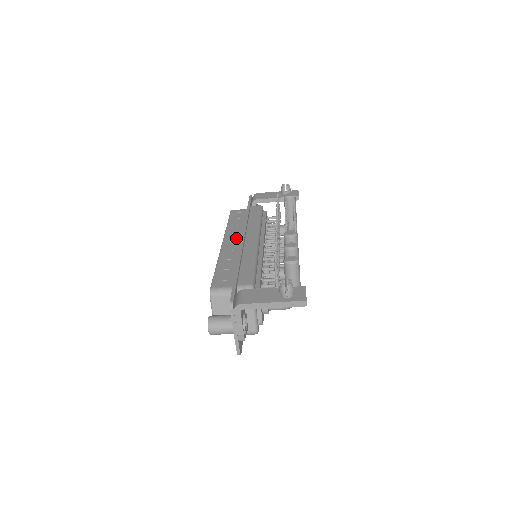
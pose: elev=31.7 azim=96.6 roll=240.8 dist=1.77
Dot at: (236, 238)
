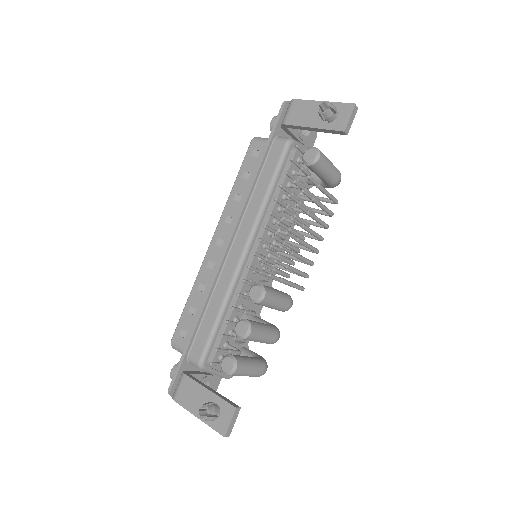
Dot at: (227, 234)
